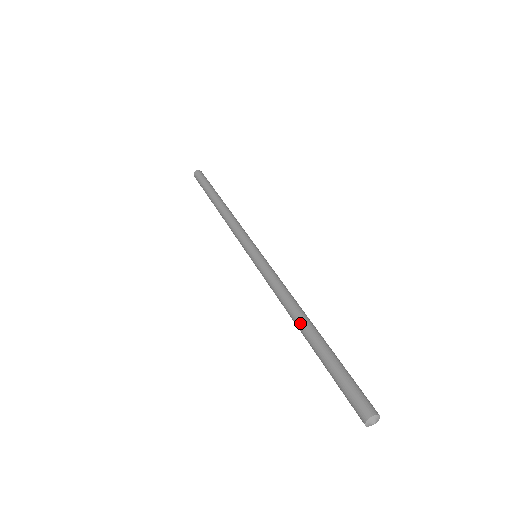
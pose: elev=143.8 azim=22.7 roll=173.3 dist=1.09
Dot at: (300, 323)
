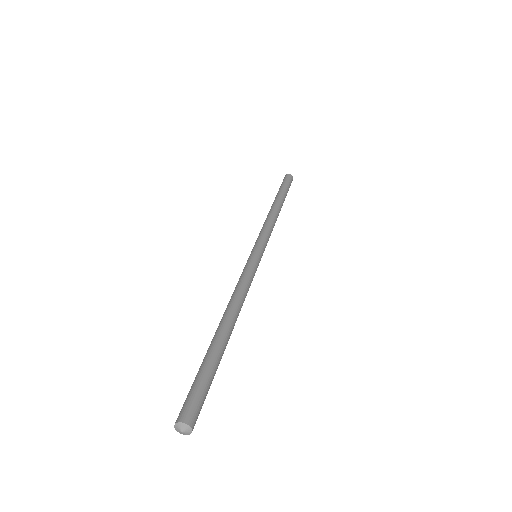
Dot at: occluded
